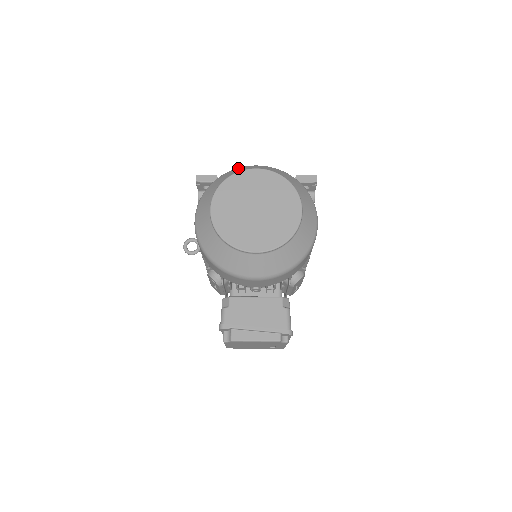
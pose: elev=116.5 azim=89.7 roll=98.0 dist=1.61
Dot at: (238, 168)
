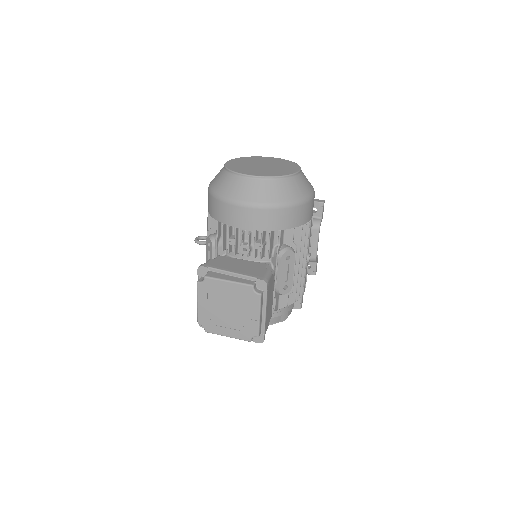
Dot at: occluded
